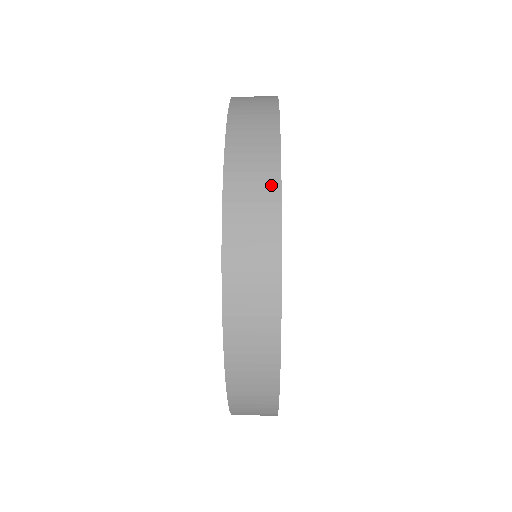
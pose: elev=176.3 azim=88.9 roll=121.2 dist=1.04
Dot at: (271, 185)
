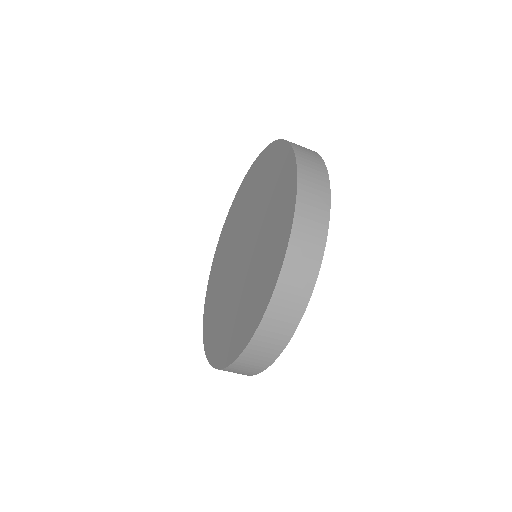
Dot at: (325, 200)
